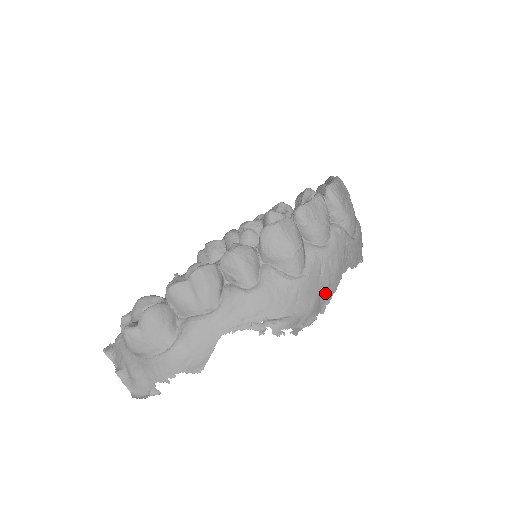
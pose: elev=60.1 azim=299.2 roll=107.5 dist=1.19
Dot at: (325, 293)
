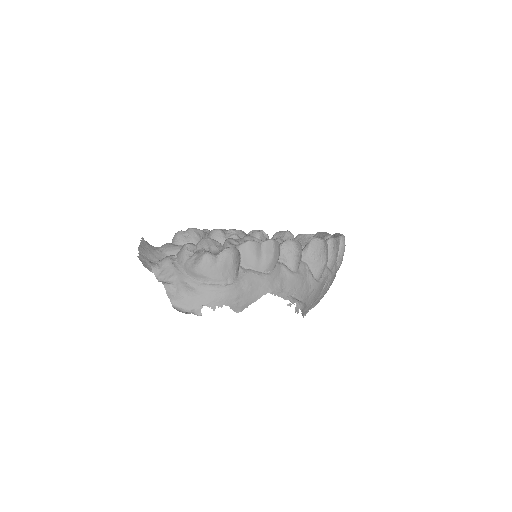
Dot at: (316, 301)
